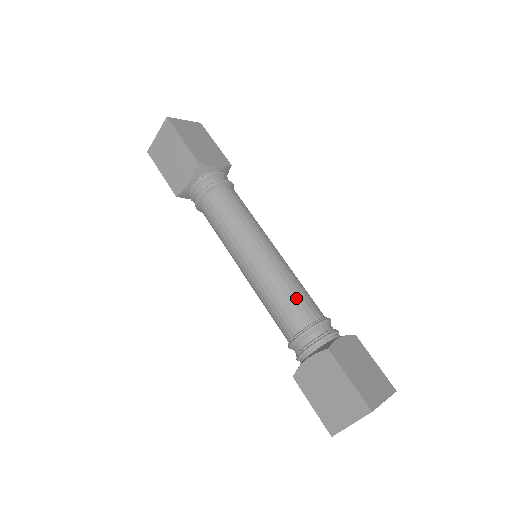
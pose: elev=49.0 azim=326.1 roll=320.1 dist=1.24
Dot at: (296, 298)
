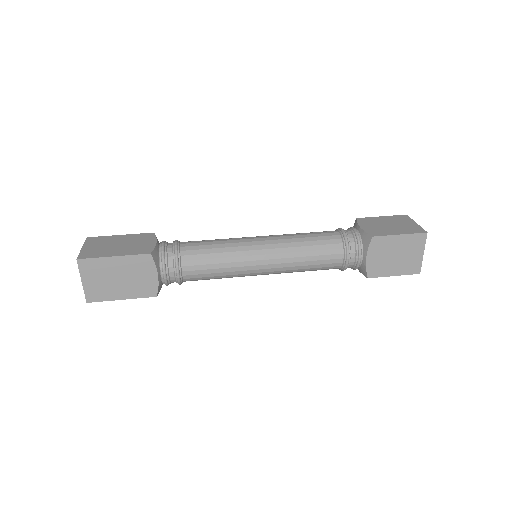
Dot at: (317, 241)
